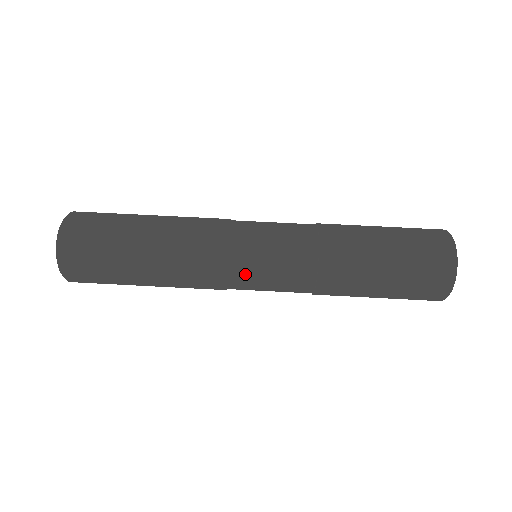
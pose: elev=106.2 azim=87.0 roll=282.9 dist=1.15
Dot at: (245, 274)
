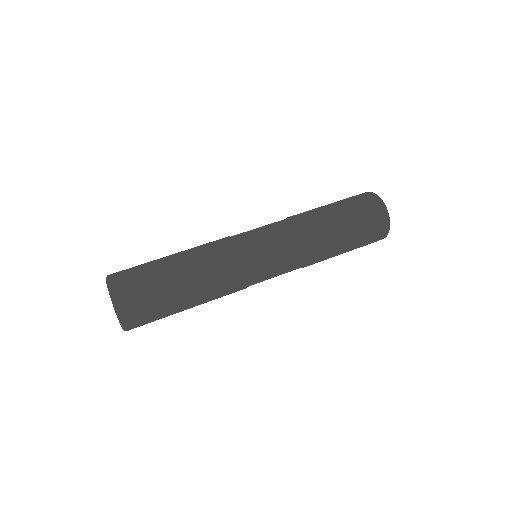
Dot at: (260, 279)
